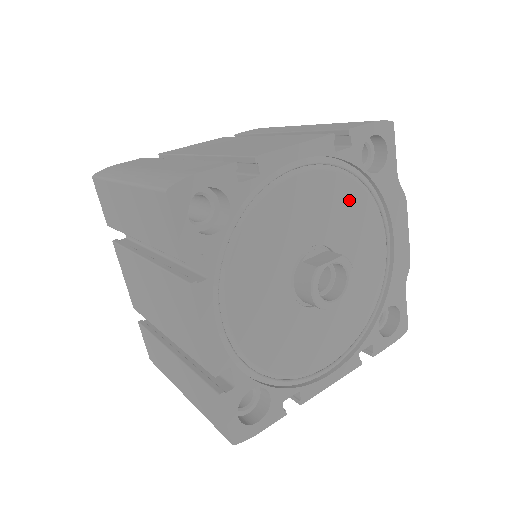
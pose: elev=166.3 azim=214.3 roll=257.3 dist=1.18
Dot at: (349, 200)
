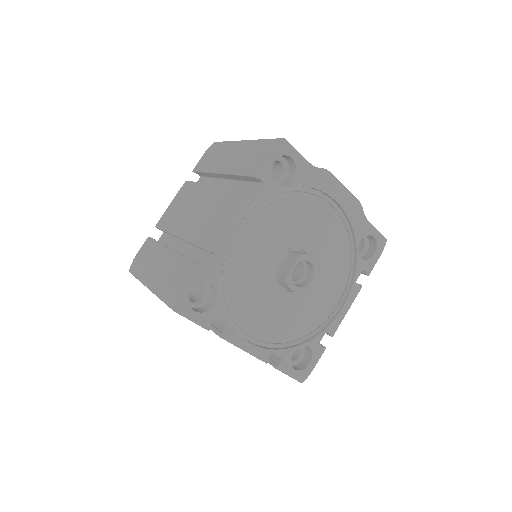
Dot at: (285, 212)
